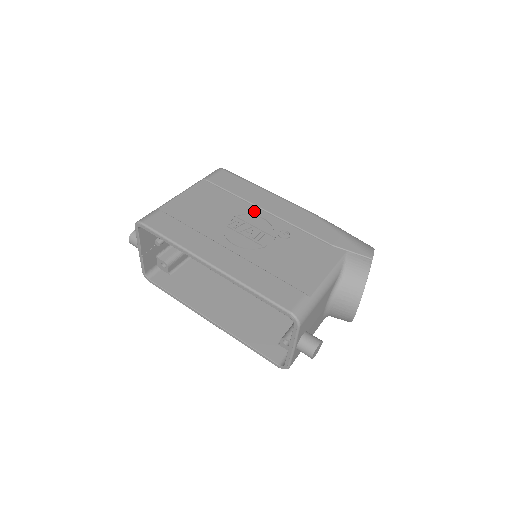
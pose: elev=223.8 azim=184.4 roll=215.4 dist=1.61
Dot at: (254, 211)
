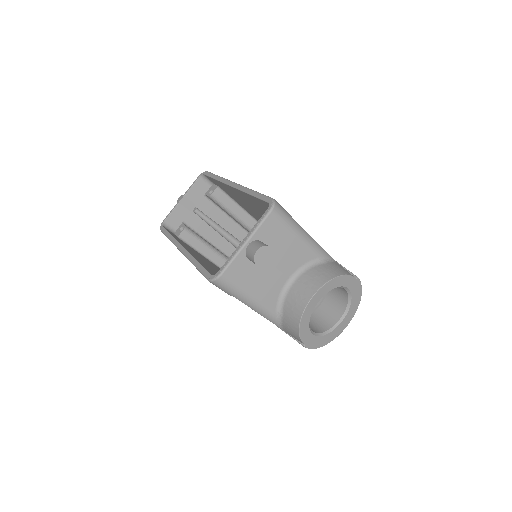
Dot at: occluded
